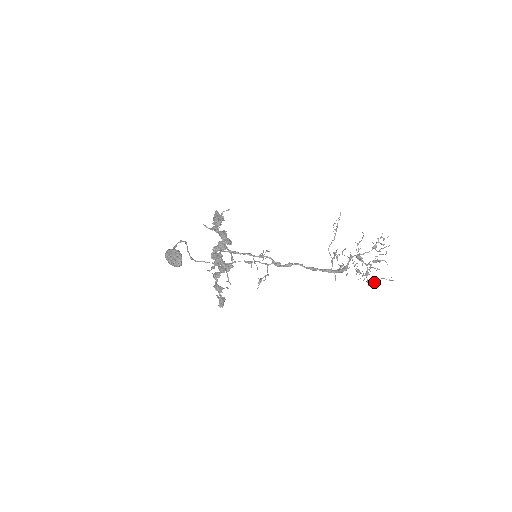
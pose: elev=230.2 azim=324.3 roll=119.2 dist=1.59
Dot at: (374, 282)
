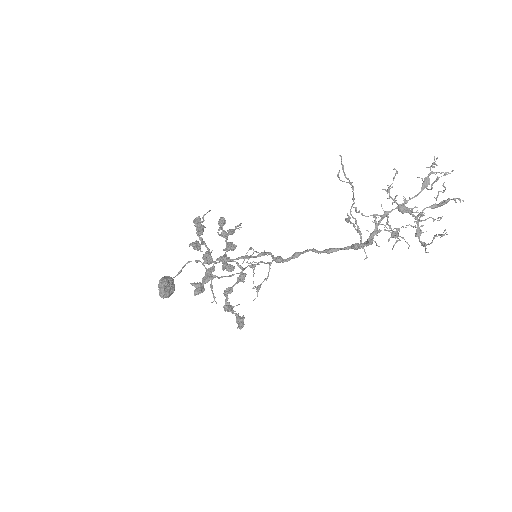
Dot at: (430, 243)
